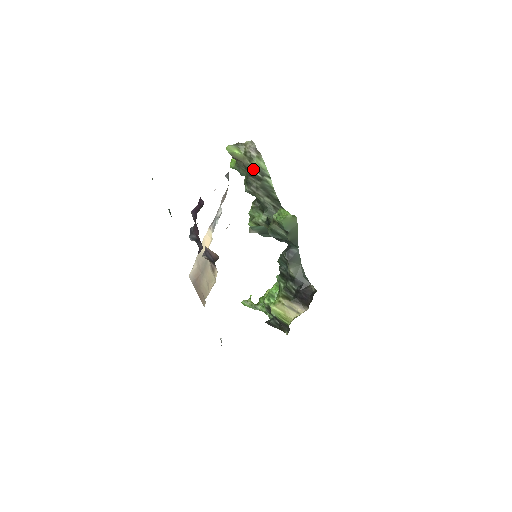
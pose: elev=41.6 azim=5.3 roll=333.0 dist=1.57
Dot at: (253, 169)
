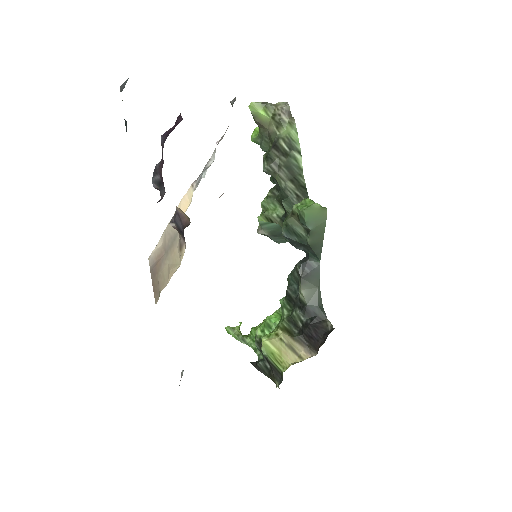
Dot at: (279, 139)
